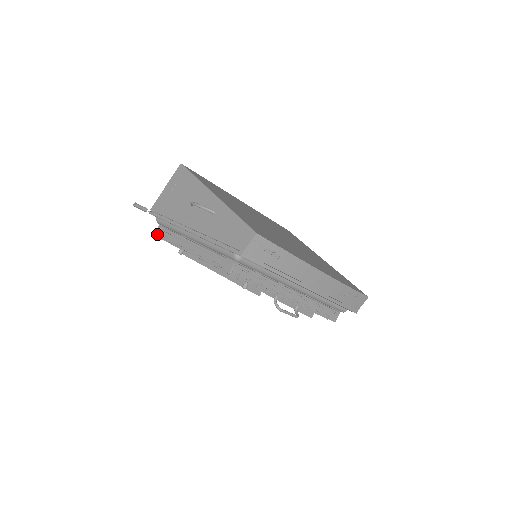
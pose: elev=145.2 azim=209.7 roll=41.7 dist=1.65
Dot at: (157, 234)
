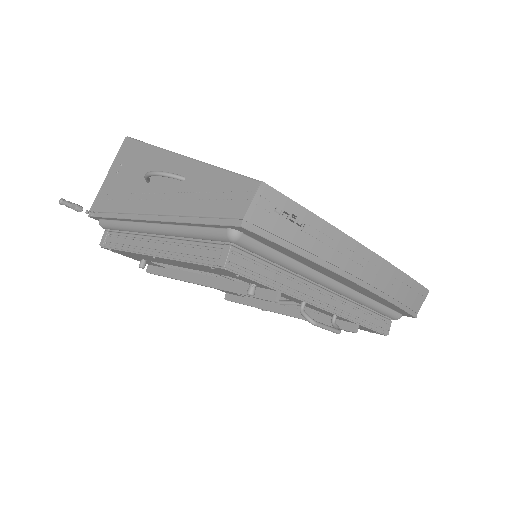
Dot at: (103, 243)
